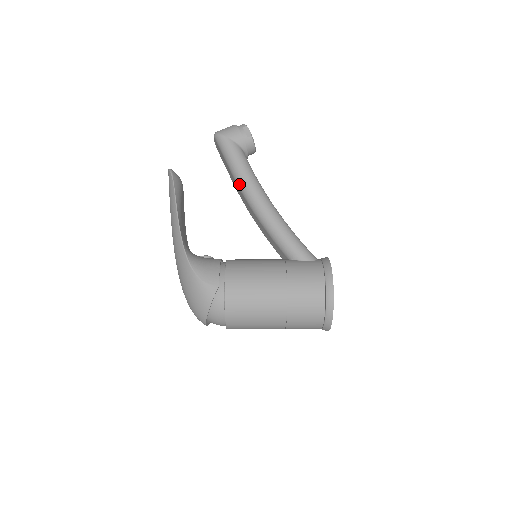
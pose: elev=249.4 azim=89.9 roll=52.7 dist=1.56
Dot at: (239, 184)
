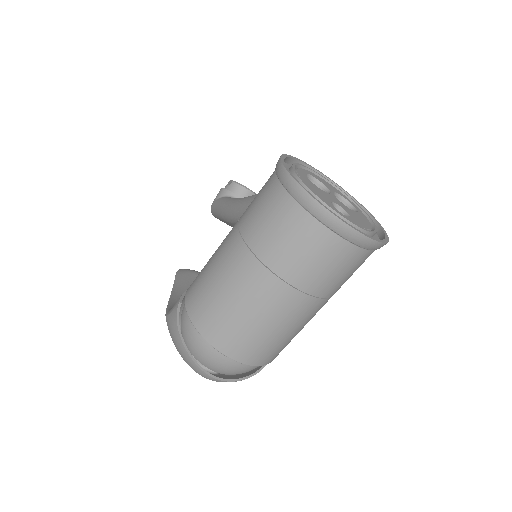
Dot at: (225, 218)
